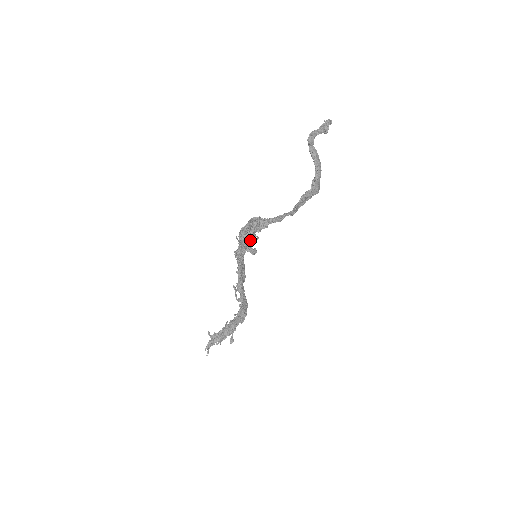
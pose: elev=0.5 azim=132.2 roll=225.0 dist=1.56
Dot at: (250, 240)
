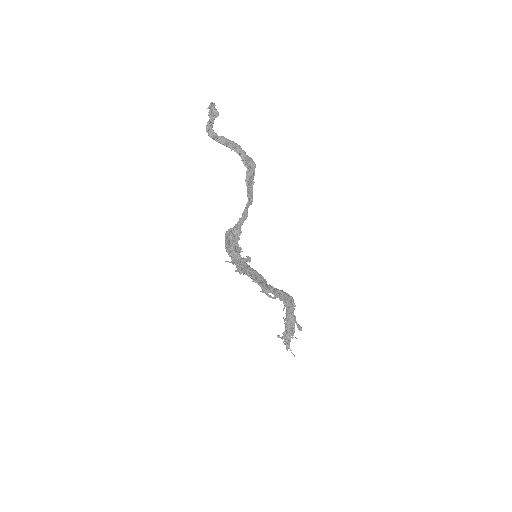
Dot at: (237, 254)
